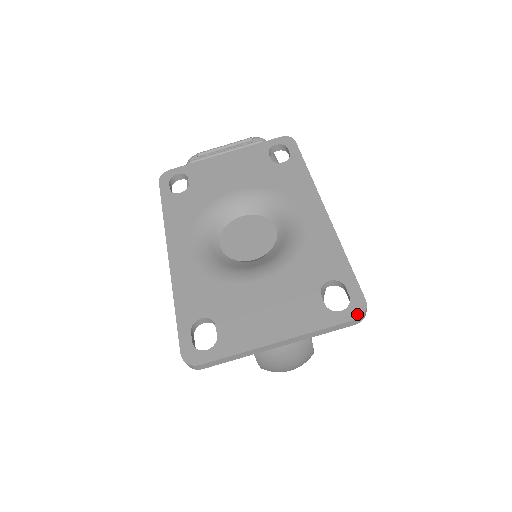
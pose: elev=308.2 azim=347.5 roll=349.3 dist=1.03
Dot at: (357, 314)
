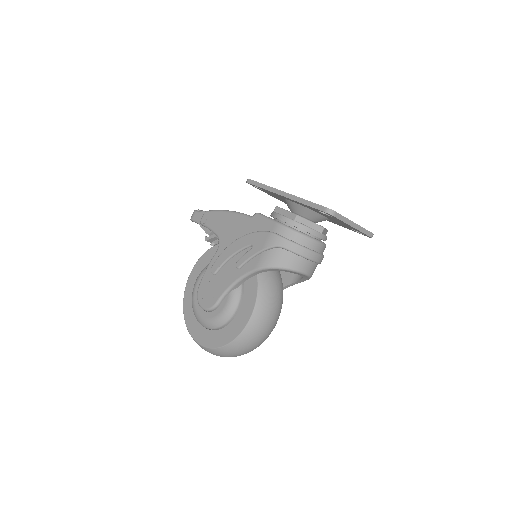
Dot at: (372, 233)
